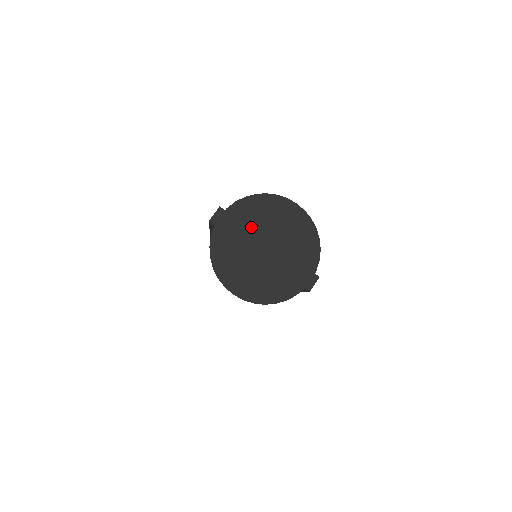
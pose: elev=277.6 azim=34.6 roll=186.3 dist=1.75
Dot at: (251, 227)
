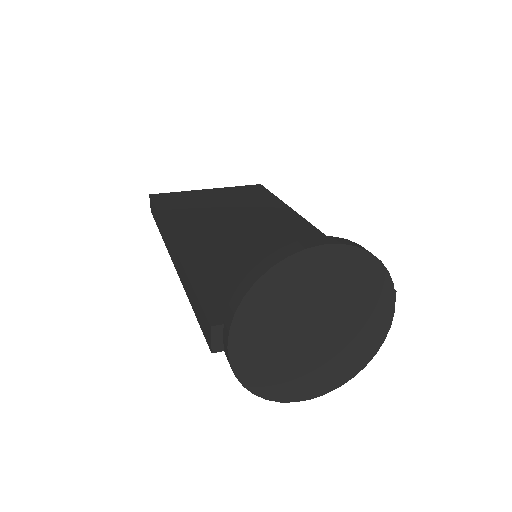
Dot at: (280, 324)
